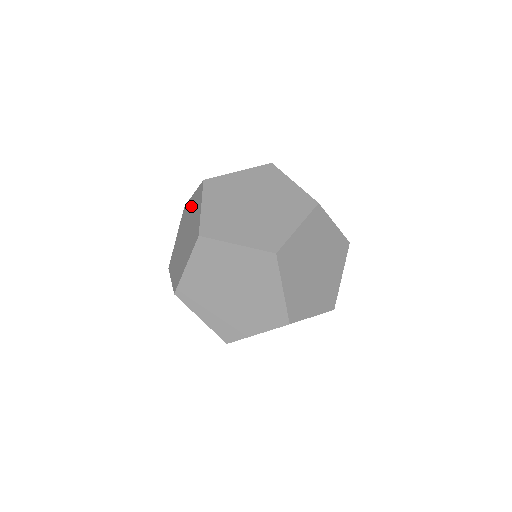
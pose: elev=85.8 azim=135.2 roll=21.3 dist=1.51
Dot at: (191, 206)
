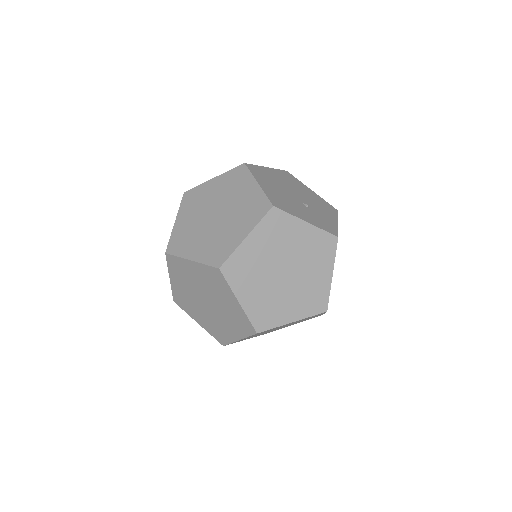
Dot at: occluded
